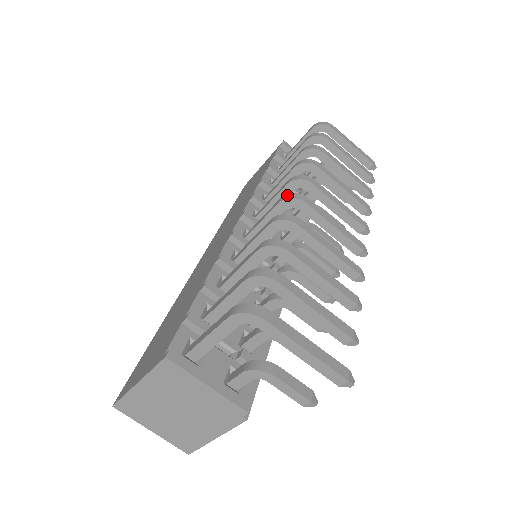
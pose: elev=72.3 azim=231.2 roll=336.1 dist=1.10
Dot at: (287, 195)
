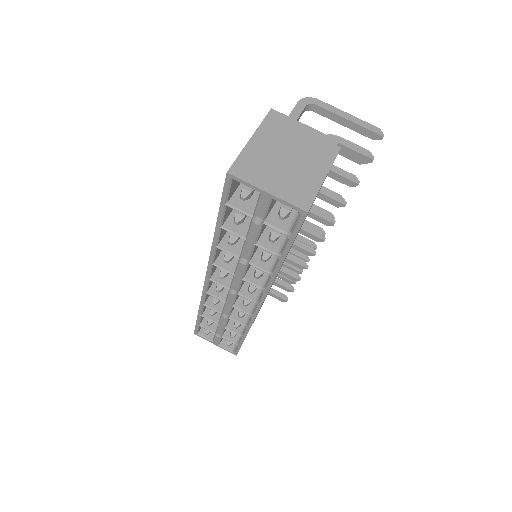
Dot at: occluded
